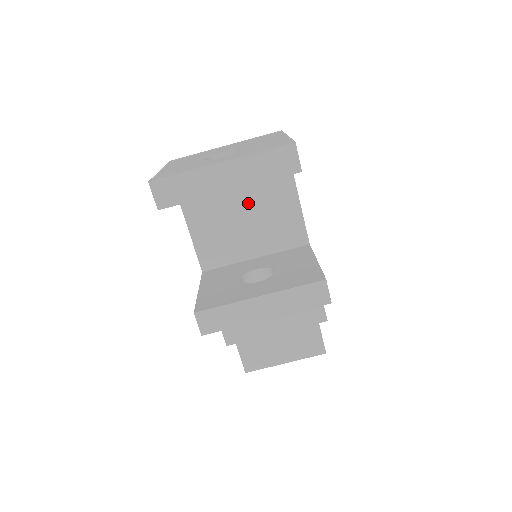
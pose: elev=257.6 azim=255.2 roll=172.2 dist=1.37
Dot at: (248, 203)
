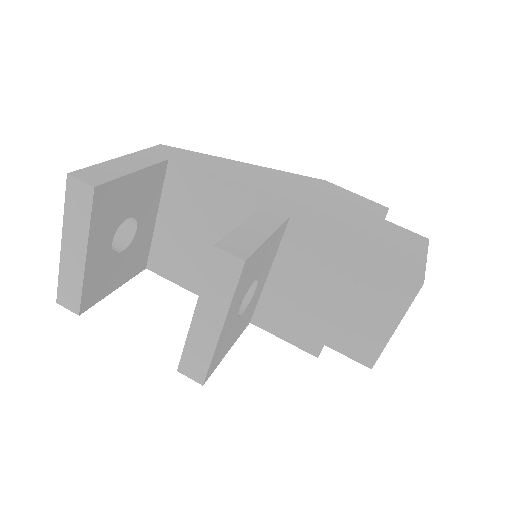
Dot at: (190, 226)
